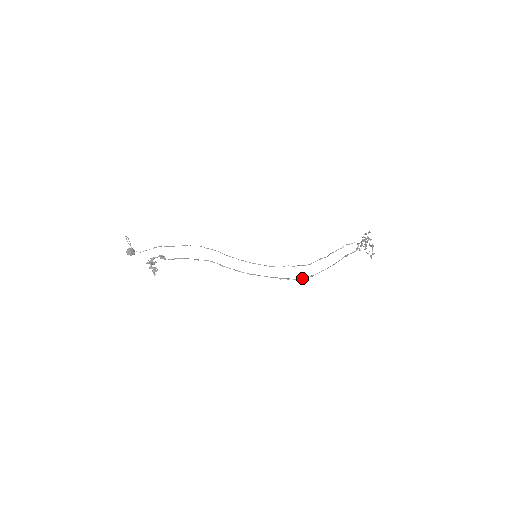
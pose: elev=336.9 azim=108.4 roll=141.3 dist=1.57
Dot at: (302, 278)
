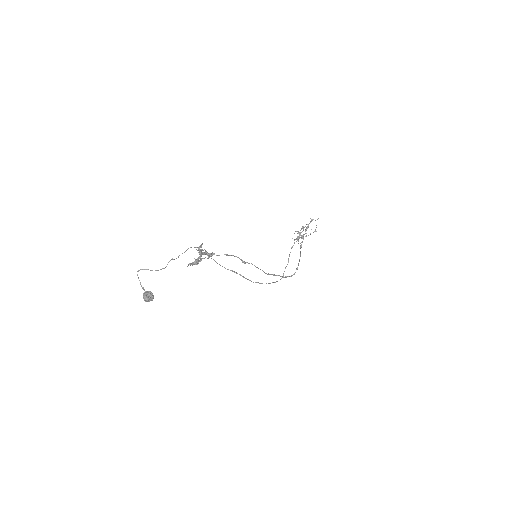
Dot at: (293, 274)
